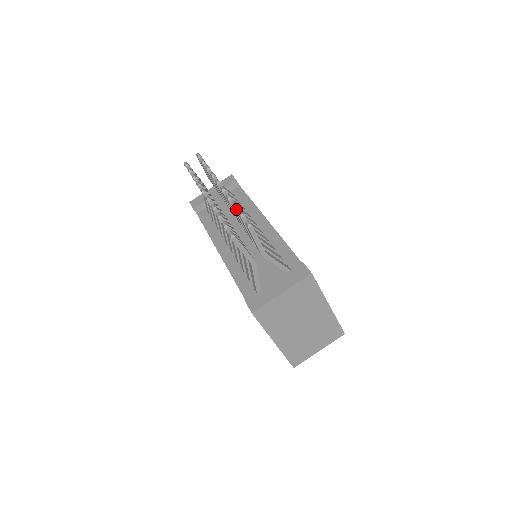
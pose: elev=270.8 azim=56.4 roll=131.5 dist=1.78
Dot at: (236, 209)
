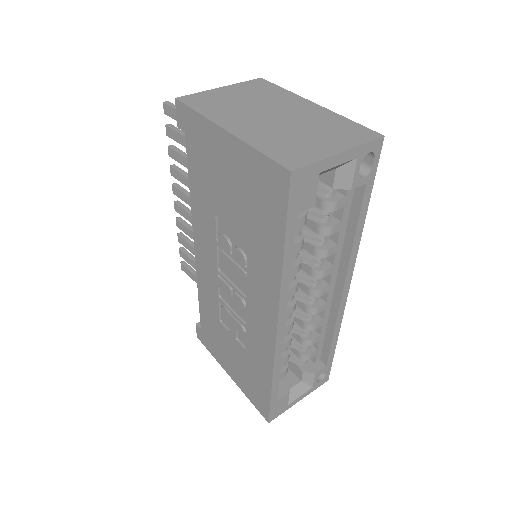
Dot at: occluded
